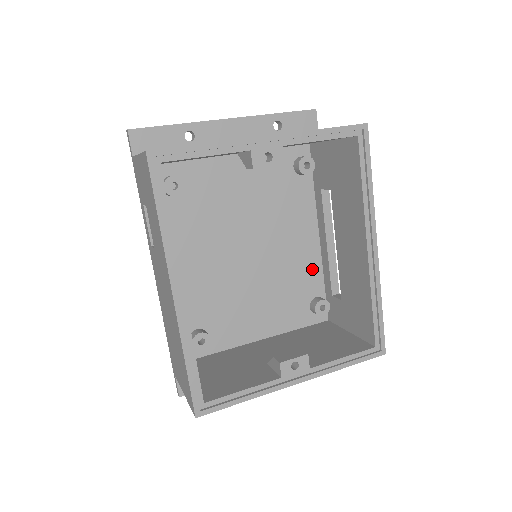
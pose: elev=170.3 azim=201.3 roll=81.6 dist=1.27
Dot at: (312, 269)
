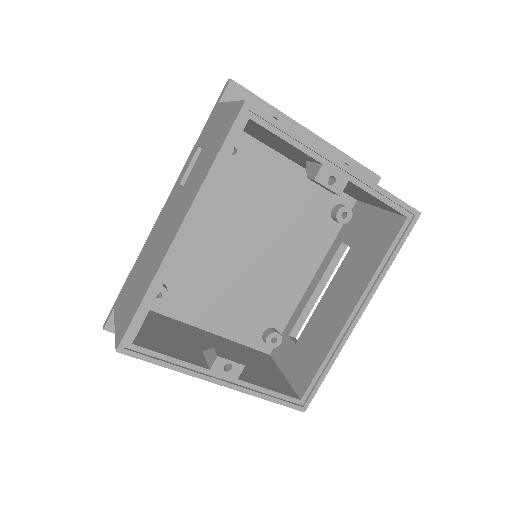
Dot at: (288, 302)
